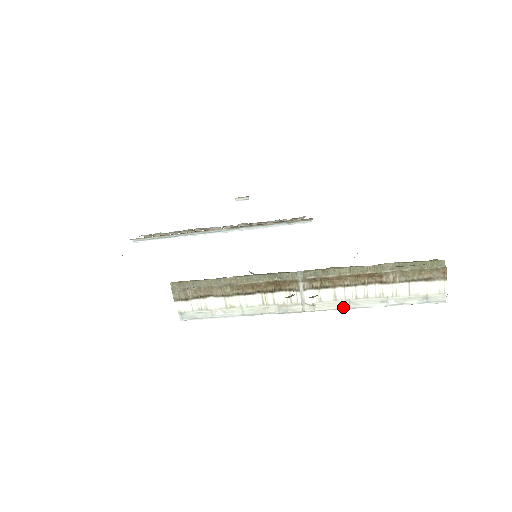
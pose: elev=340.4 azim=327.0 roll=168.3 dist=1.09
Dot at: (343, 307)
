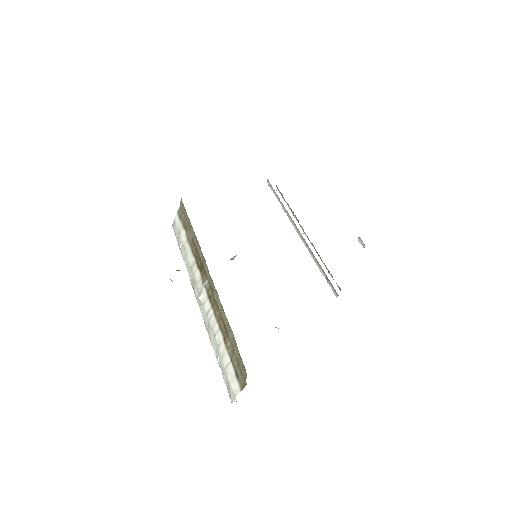
Dot at: (206, 325)
